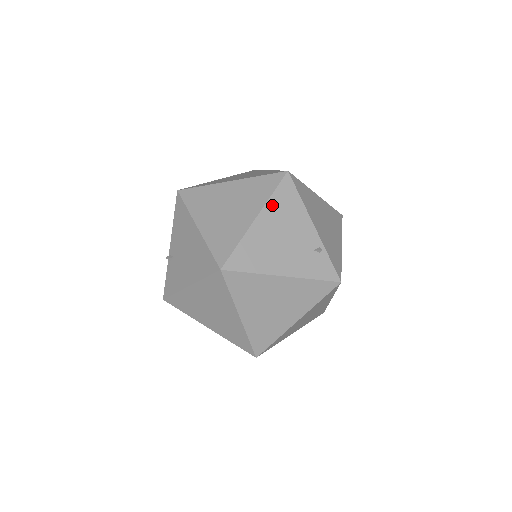
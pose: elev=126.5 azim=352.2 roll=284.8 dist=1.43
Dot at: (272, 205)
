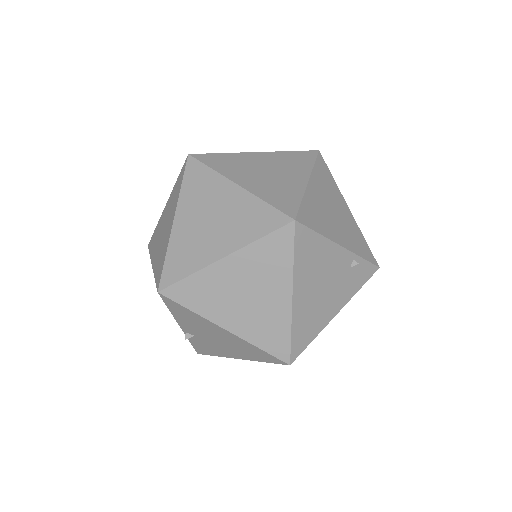
Dot at: (299, 270)
